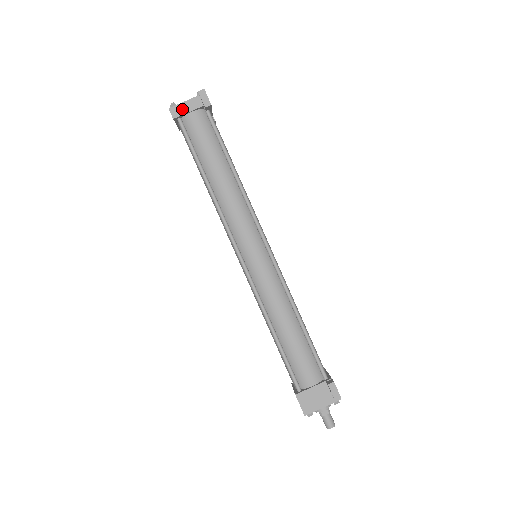
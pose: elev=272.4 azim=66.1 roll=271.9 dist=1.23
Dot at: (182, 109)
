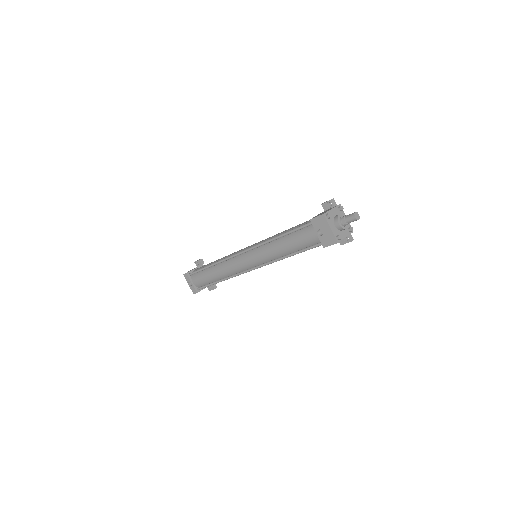
Dot at: (190, 271)
